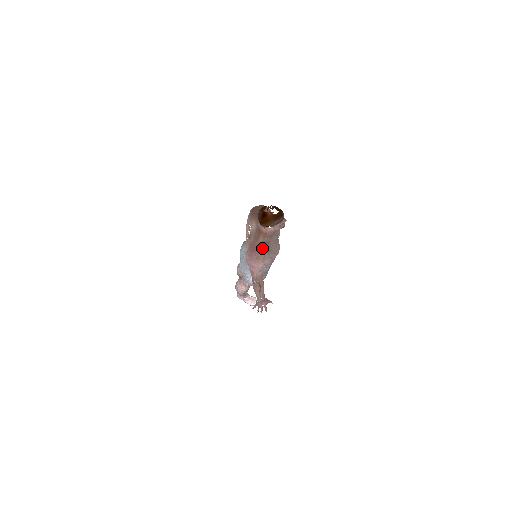
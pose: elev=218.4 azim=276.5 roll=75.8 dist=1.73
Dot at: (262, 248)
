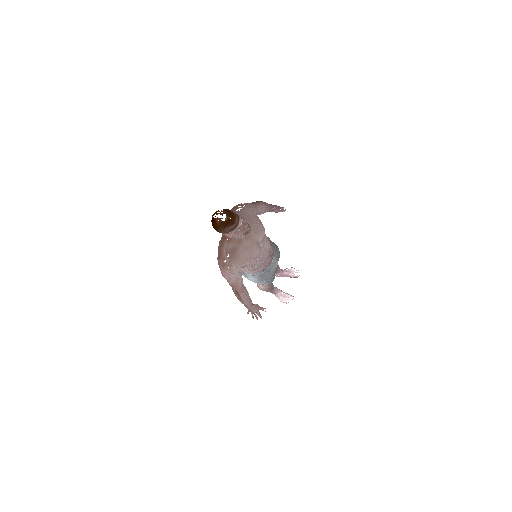
Dot at: (226, 255)
